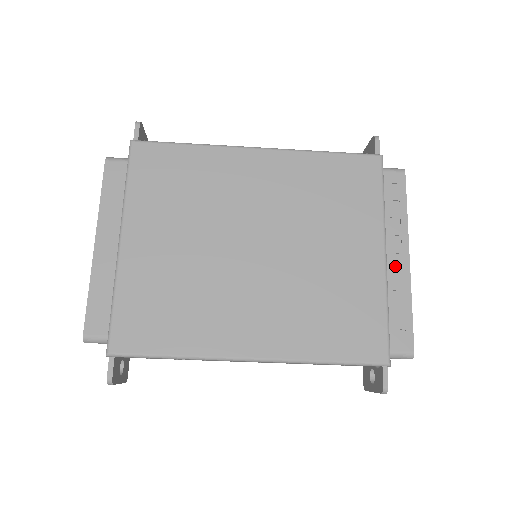
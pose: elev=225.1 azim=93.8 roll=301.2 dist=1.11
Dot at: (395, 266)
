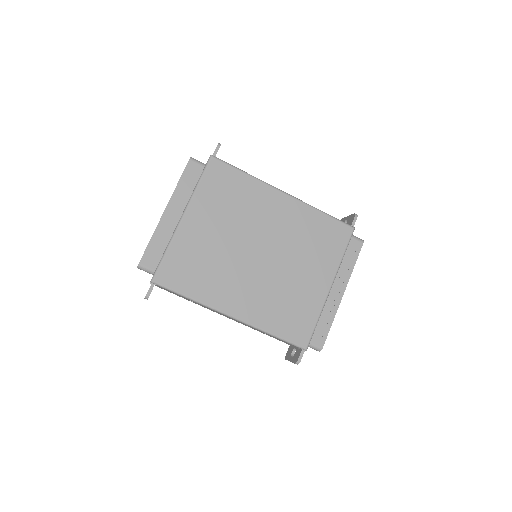
Dot at: (333, 296)
